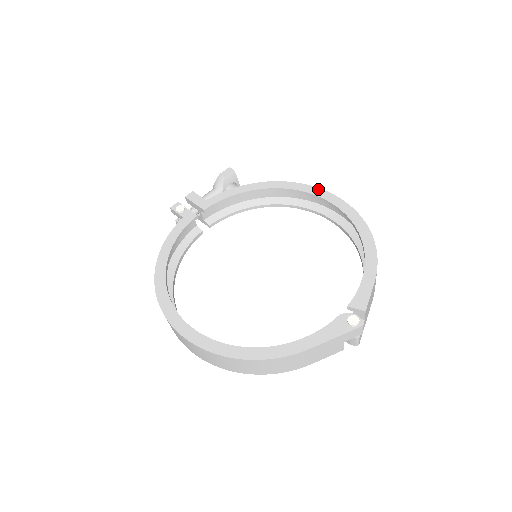
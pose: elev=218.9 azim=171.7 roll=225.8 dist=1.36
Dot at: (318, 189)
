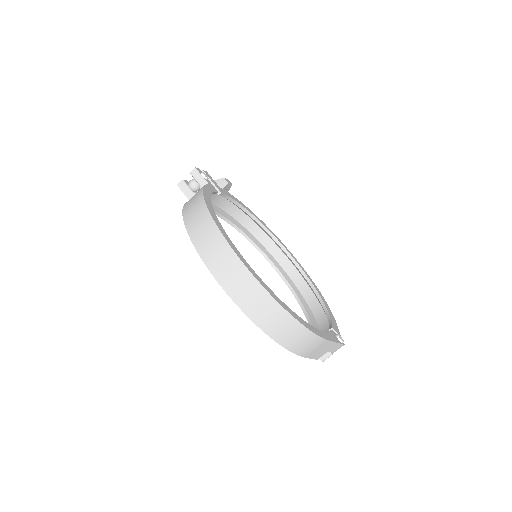
Dot at: occluded
